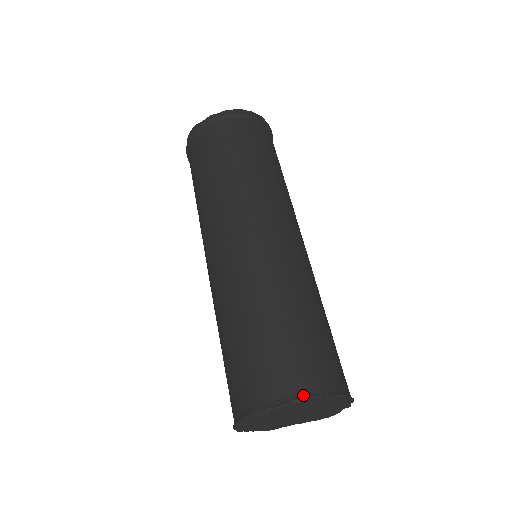
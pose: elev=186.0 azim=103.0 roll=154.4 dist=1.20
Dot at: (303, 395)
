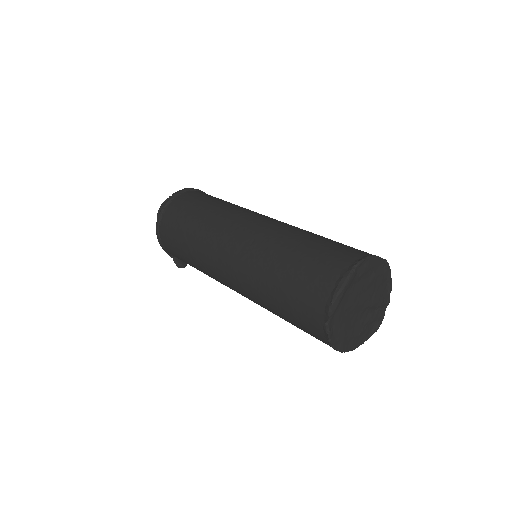
Dot at: (368, 255)
